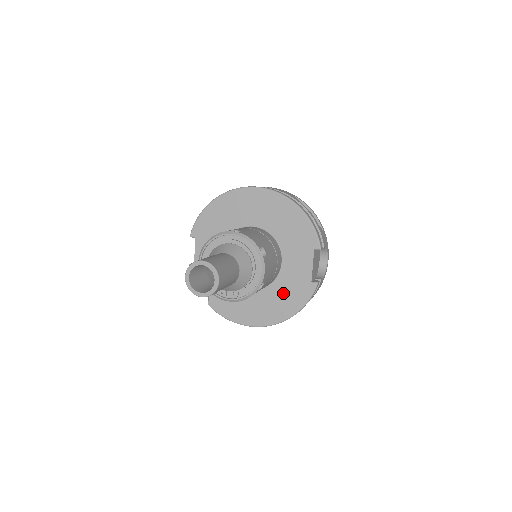
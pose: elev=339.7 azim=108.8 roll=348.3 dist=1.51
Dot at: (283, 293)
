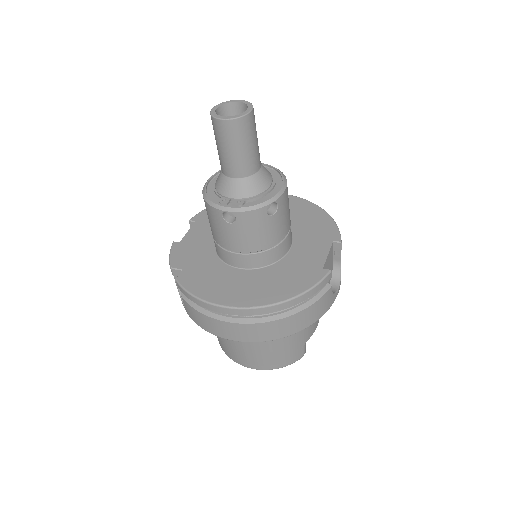
Dot at: (283, 275)
